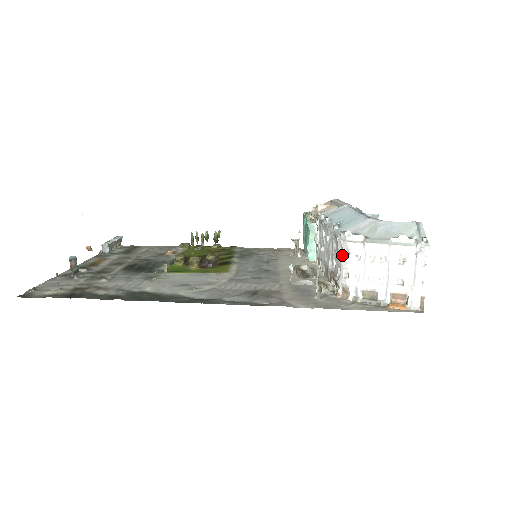
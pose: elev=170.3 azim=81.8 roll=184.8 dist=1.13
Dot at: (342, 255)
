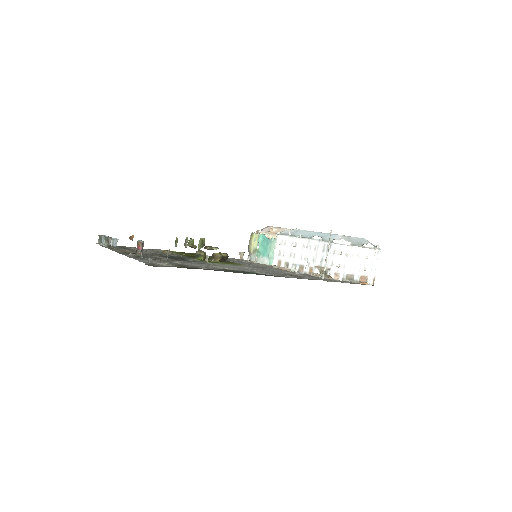
Dot at: (336, 253)
